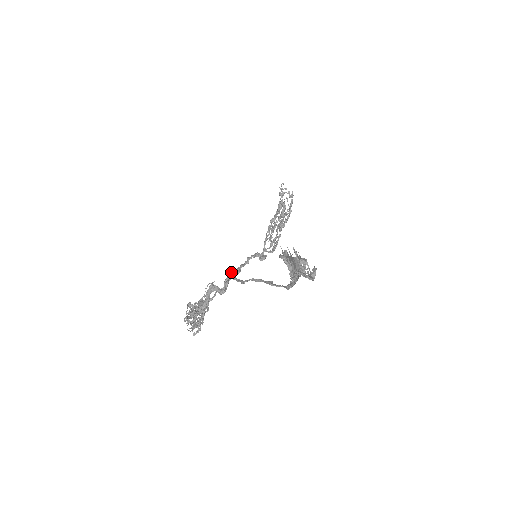
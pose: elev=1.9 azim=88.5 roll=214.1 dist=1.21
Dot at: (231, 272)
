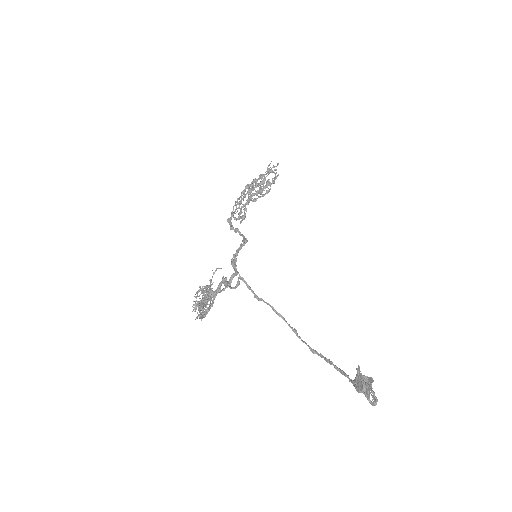
Dot at: (232, 260)
